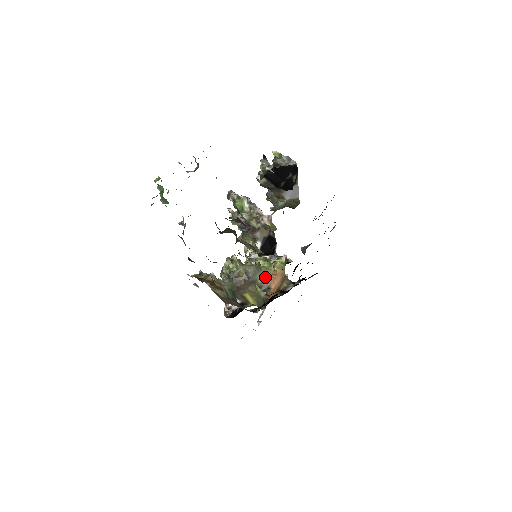
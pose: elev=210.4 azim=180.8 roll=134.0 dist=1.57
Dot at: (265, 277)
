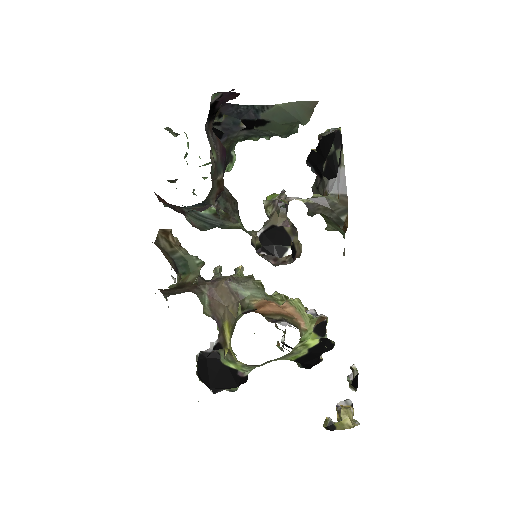
Dot at: (259, 300)
